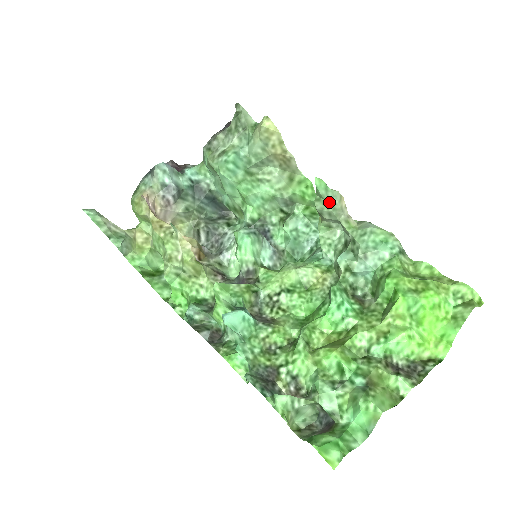
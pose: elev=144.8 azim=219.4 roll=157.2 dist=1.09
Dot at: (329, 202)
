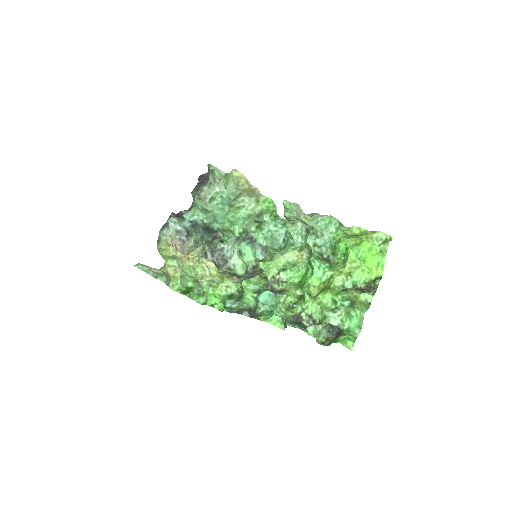
Dot at: (293, 211)
